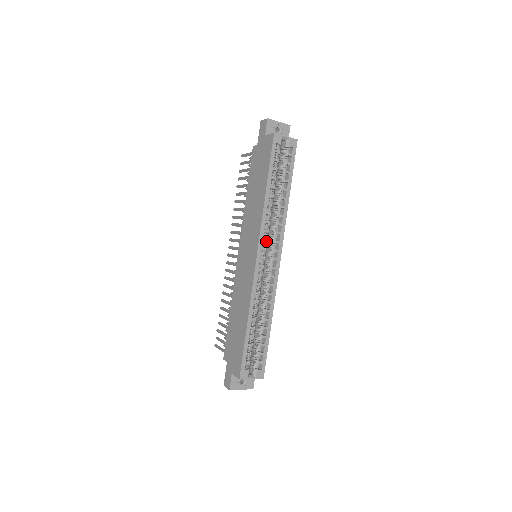
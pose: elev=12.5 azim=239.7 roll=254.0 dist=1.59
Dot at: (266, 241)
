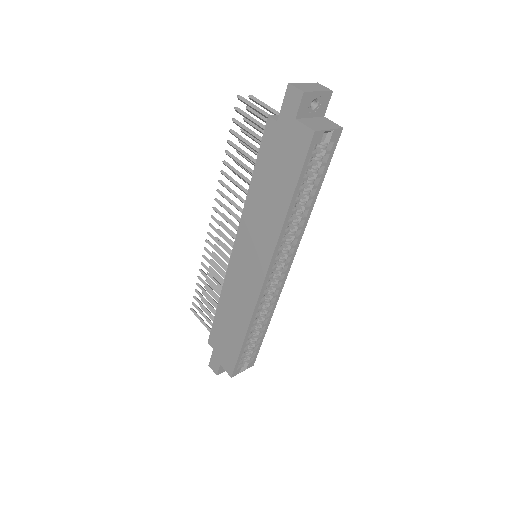
Dot at: (277, 261)
